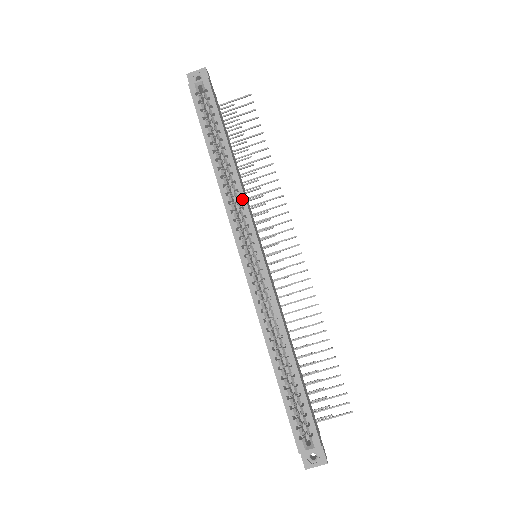
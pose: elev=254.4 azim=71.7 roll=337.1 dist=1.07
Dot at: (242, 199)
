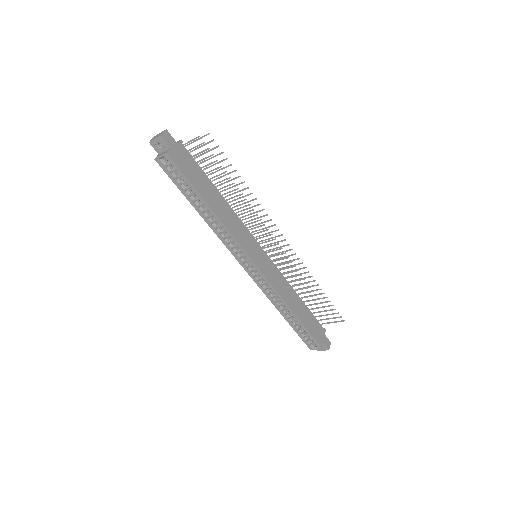
Dot at: (231, 237)
